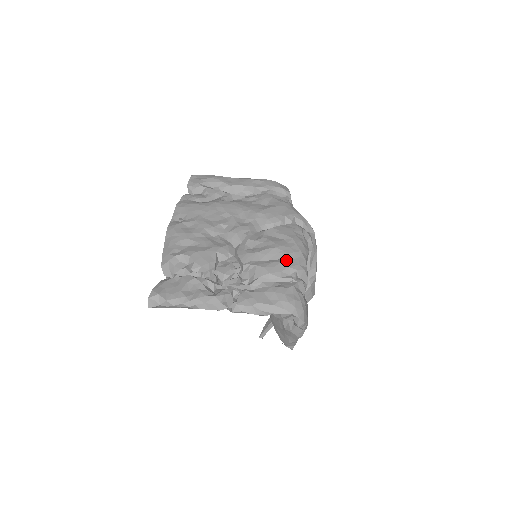
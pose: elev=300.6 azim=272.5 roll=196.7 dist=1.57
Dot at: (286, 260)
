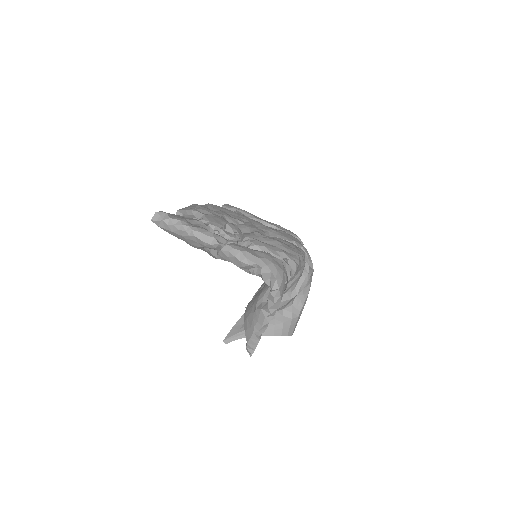
Dot at: (283, 250)
